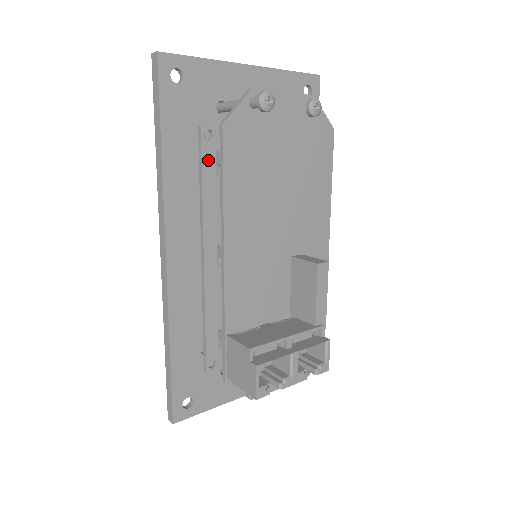
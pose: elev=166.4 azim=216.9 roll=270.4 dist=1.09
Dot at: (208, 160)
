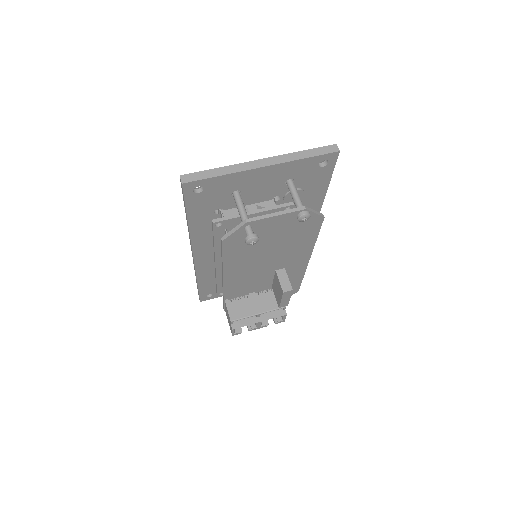
Dot at: (219, 234)
